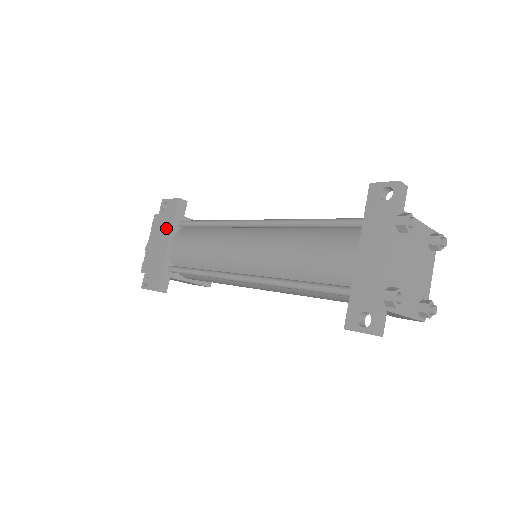
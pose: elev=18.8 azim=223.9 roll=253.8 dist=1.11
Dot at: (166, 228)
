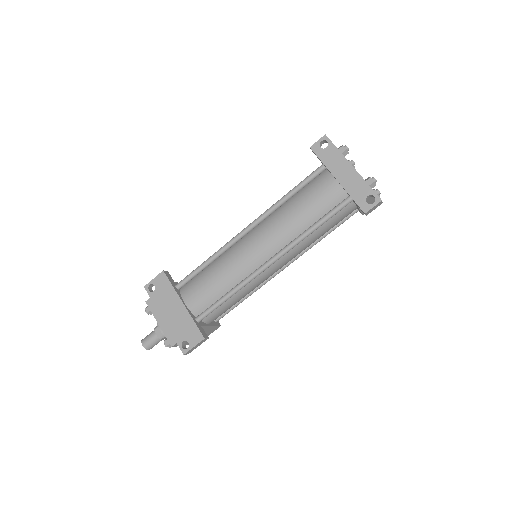
Dot at: (169, 297)
